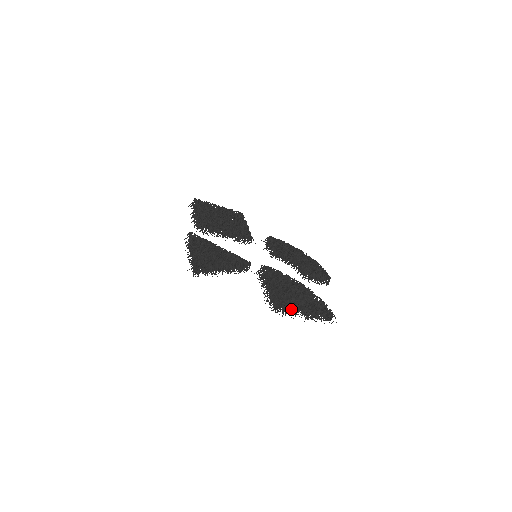
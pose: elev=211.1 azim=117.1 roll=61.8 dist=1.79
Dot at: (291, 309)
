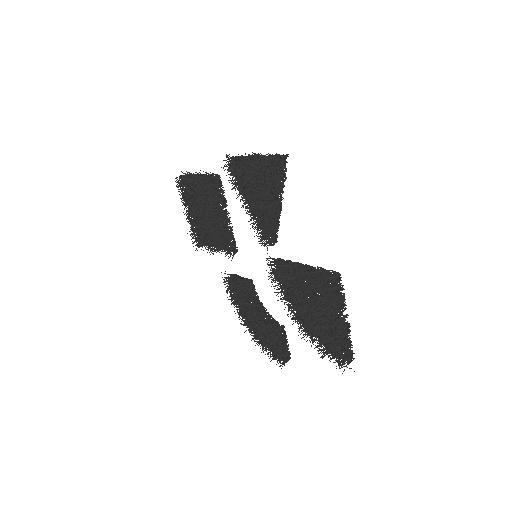
Dot at: (340, 300)
